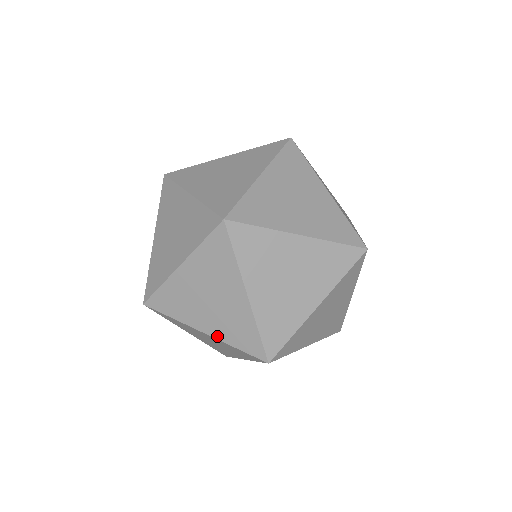
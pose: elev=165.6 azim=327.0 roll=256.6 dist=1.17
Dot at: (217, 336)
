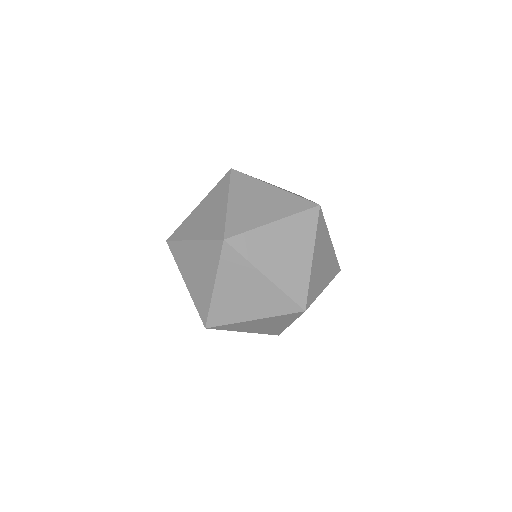
Dot at: (254, 332)
